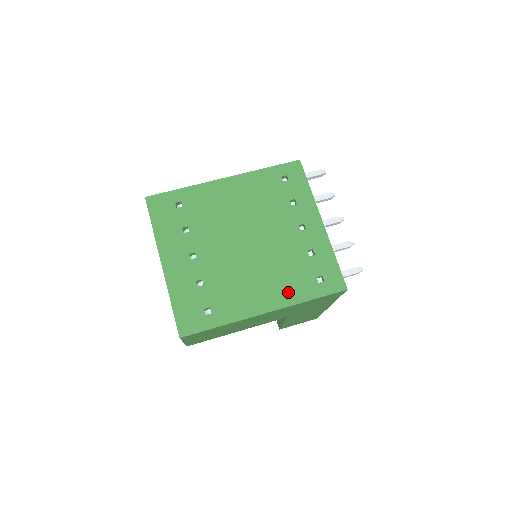
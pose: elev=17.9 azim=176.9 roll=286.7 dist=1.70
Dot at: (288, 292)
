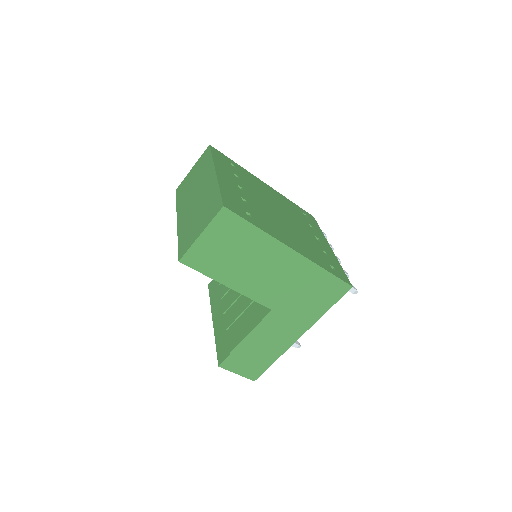
Dot at: (310, 254)
